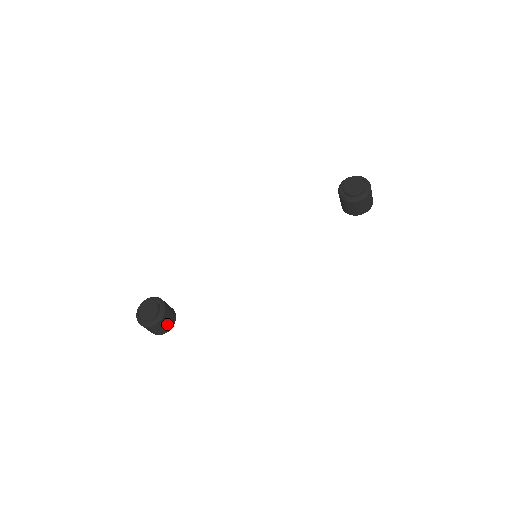
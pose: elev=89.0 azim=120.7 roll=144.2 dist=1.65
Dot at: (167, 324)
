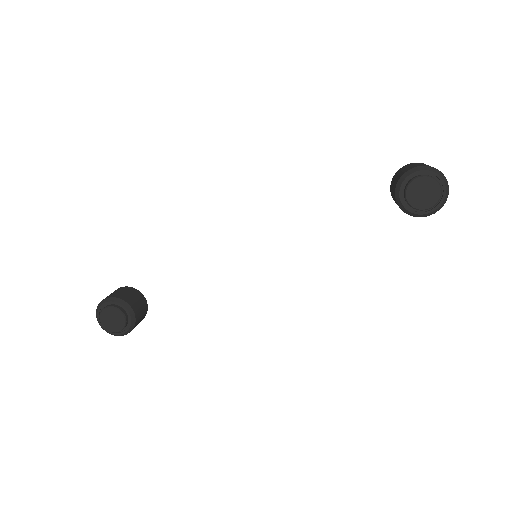
Dot at: (139, 322)
